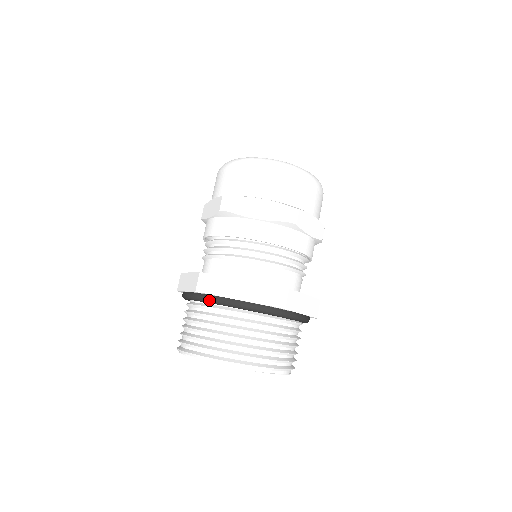
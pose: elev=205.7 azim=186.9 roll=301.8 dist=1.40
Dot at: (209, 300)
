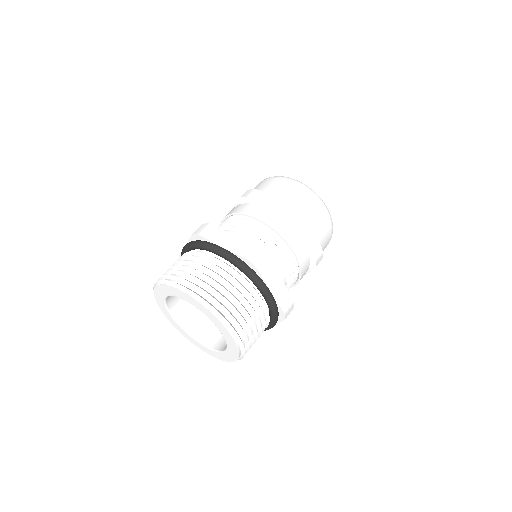
Dot at: (251, 274)
